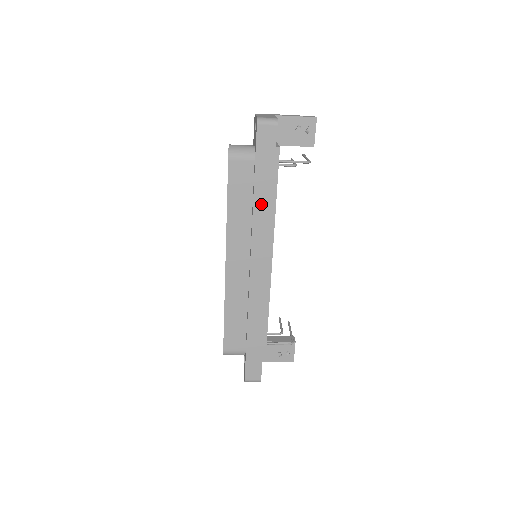
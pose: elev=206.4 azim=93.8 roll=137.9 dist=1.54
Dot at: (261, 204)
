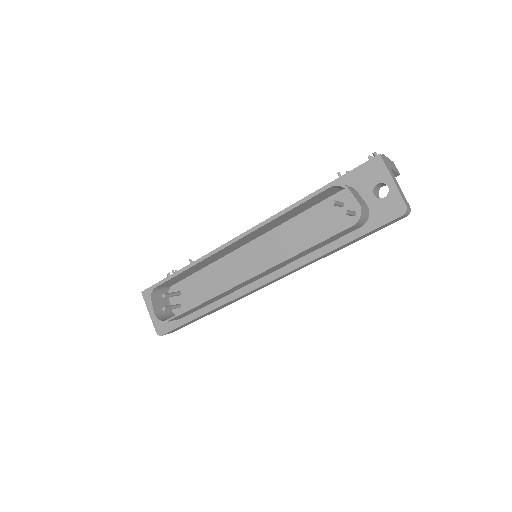
Dot at: (327, 254)
